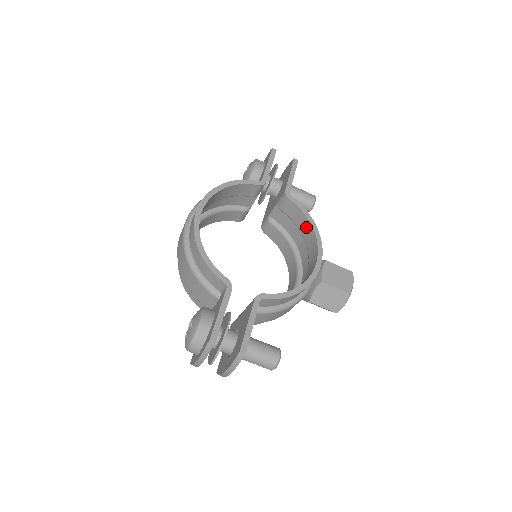
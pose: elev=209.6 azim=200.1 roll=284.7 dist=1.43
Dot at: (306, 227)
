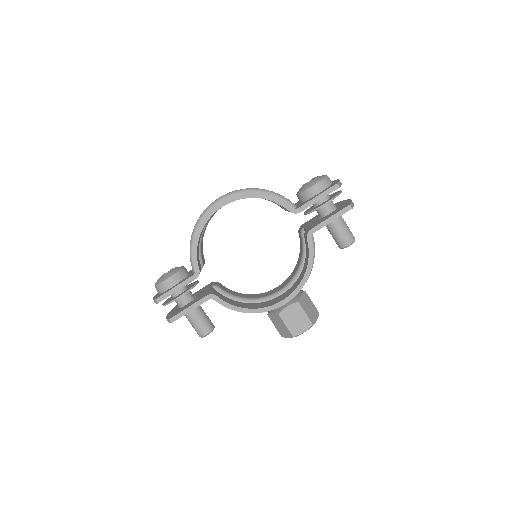
Dot at: (305, 267)
